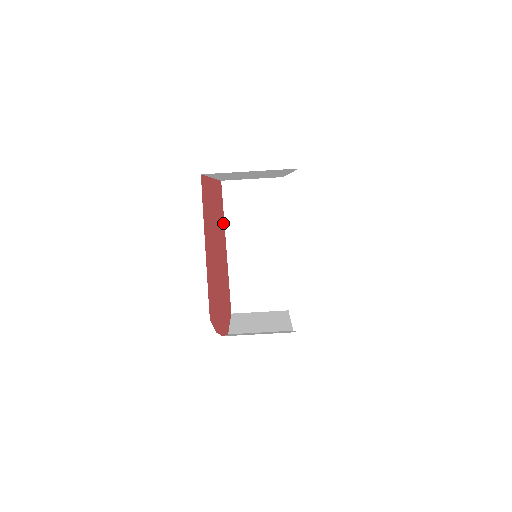
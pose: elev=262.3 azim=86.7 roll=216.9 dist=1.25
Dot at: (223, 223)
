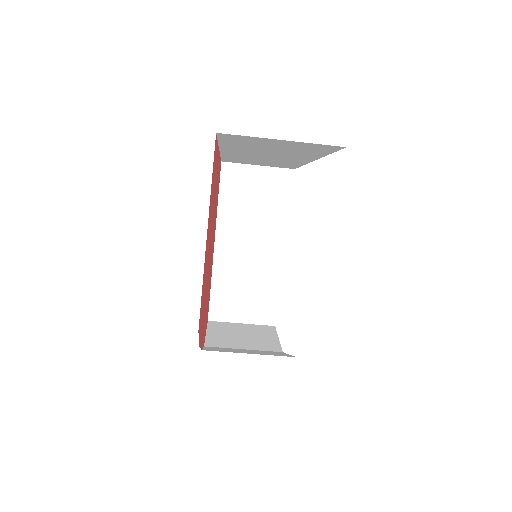
Dot at: (216, 212)
